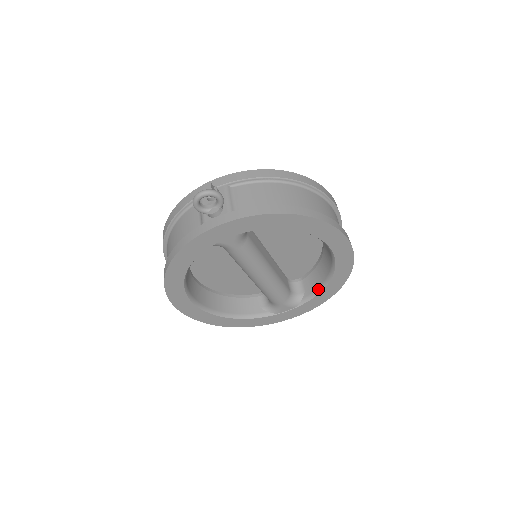
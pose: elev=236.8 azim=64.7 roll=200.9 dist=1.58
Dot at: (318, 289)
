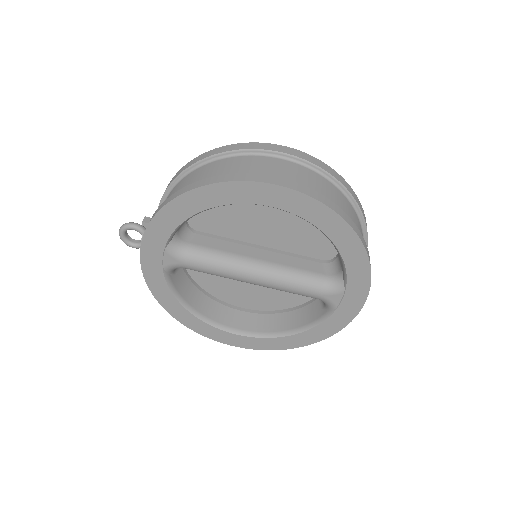
Dot at: occluded
